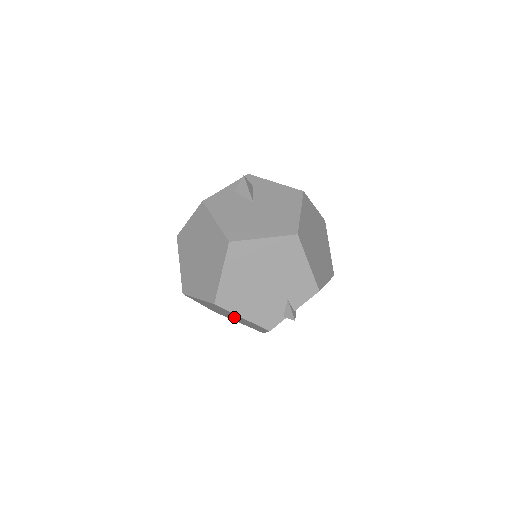
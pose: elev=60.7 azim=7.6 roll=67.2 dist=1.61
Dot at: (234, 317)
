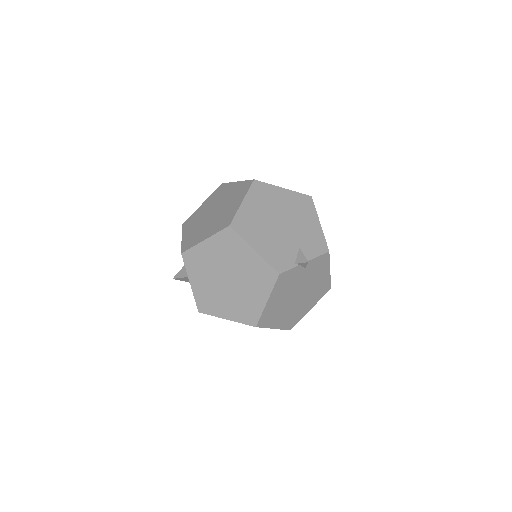
Dot at: (234, 280)
